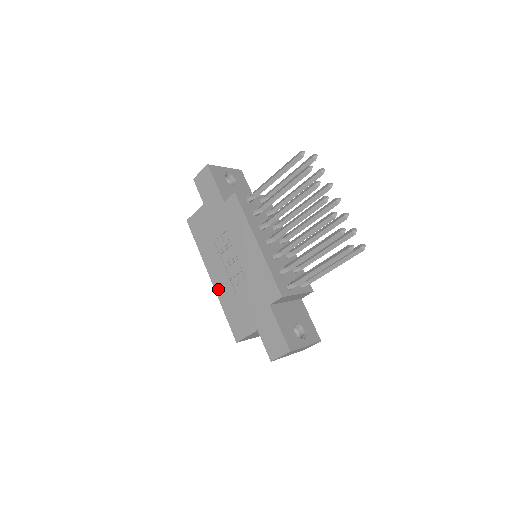
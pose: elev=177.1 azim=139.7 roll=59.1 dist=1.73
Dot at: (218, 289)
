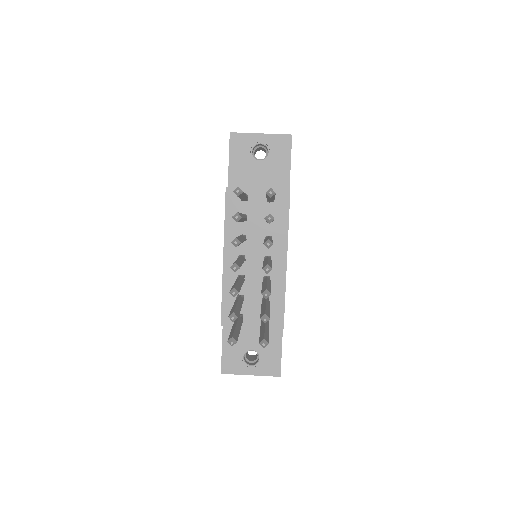
Dot at: occluded
